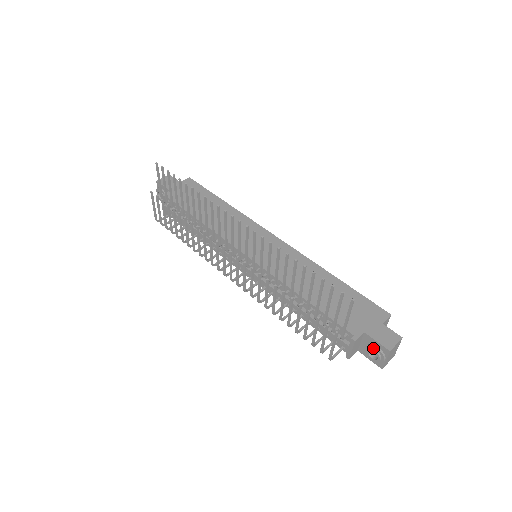
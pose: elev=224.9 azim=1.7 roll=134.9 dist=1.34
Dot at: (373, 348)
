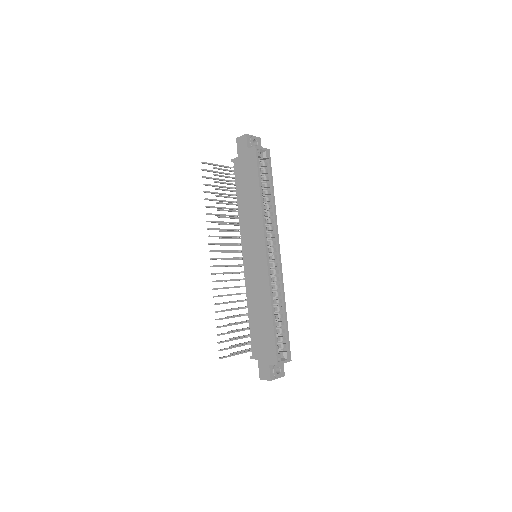
Dot at: occluded
